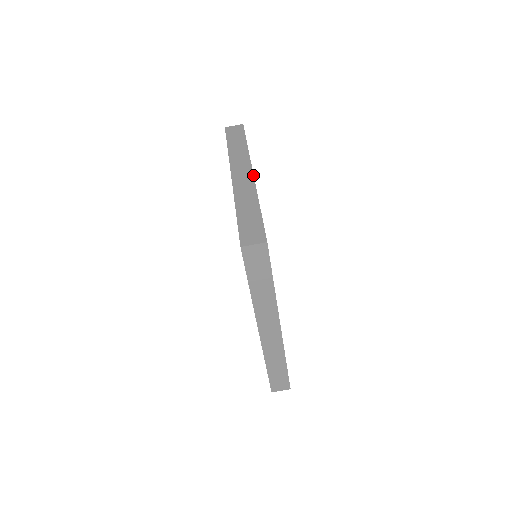
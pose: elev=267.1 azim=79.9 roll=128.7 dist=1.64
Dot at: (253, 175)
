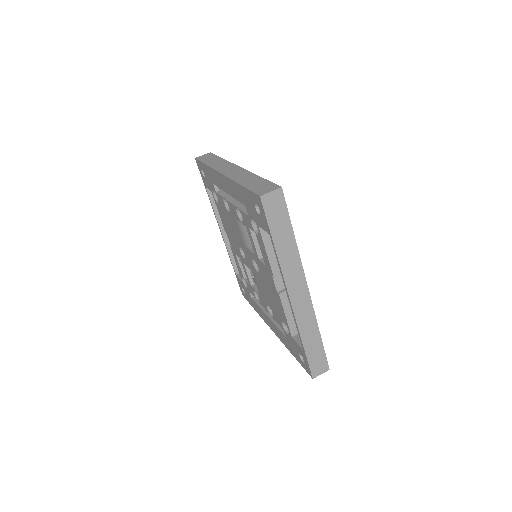
Dot at: (240, 167)
